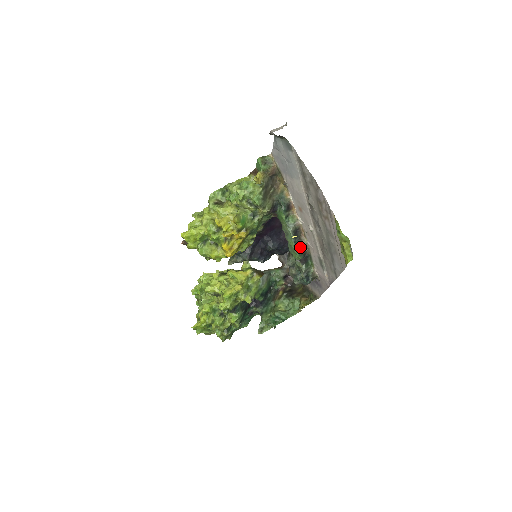
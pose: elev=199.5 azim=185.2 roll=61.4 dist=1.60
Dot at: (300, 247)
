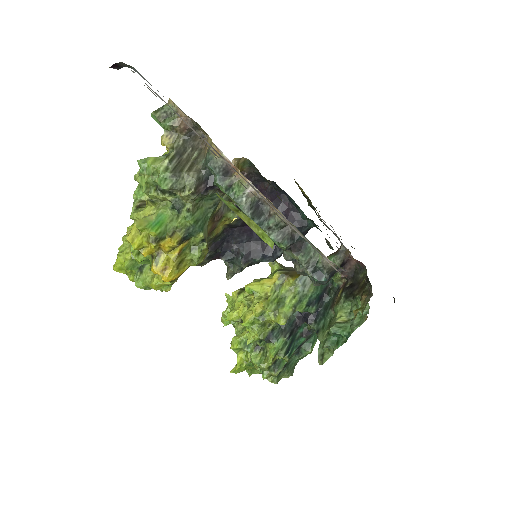
Dot at: (275, 228)
